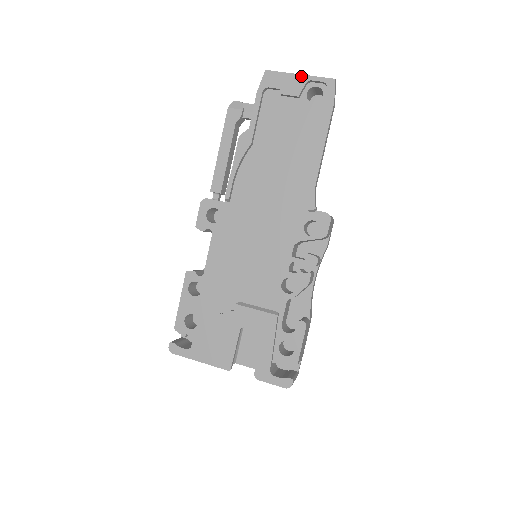
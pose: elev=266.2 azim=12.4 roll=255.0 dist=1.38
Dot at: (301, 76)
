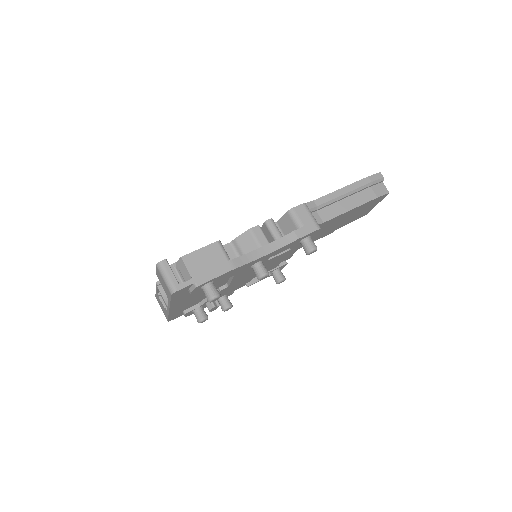
Dot at: occluded
